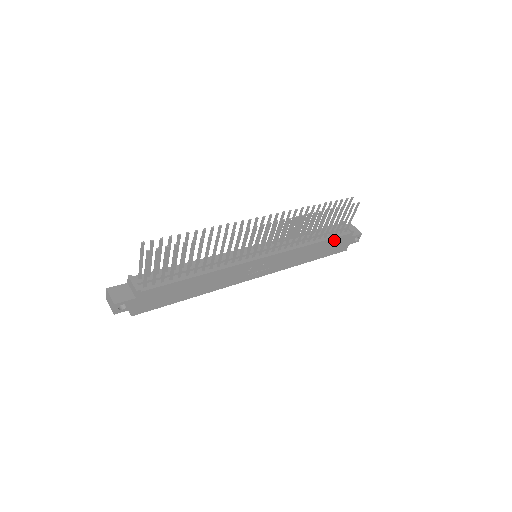
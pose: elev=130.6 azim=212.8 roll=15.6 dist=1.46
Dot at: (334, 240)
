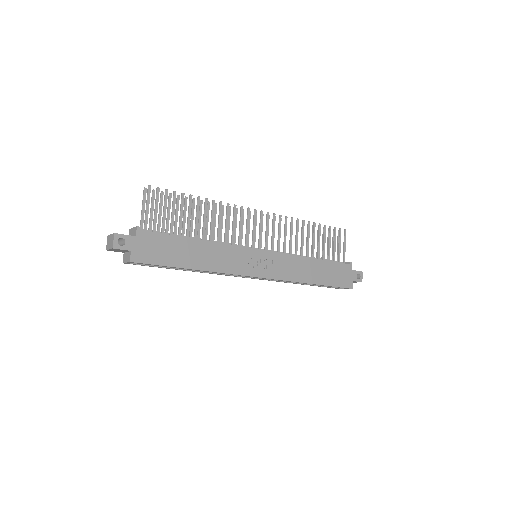
Dot at: (334, 265)
